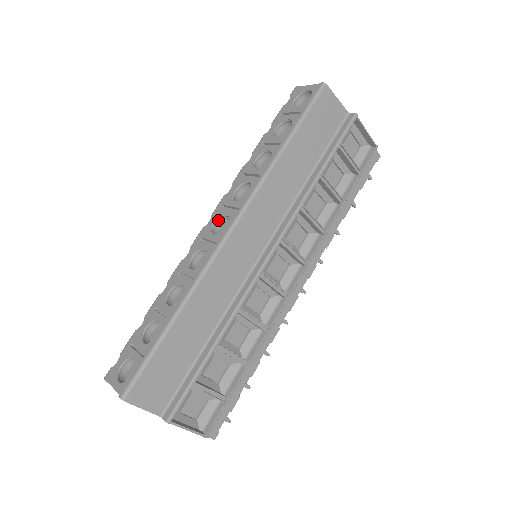
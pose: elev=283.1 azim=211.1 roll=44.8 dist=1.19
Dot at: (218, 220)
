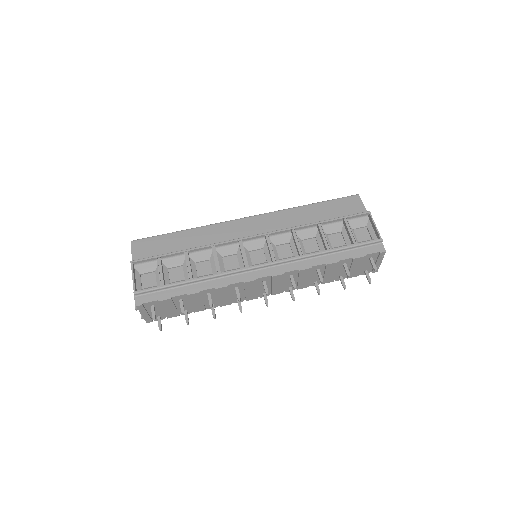
Dot at: occluded
